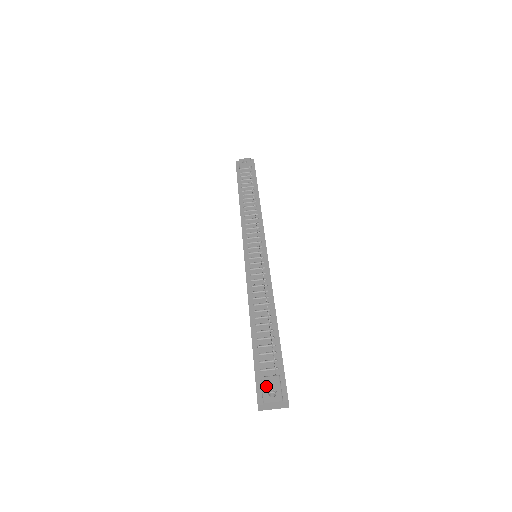
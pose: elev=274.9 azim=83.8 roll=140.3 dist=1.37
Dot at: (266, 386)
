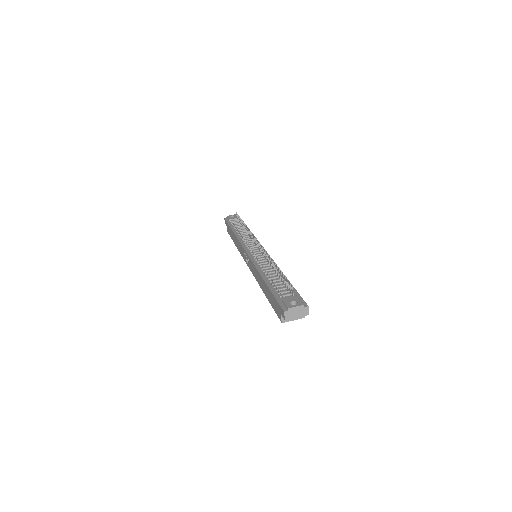
Dot at: (287, 301)
